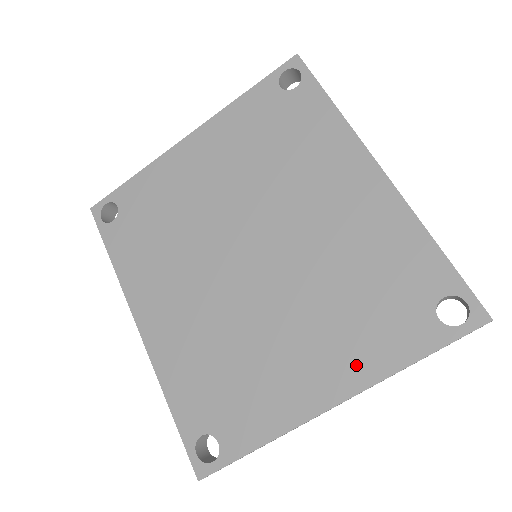
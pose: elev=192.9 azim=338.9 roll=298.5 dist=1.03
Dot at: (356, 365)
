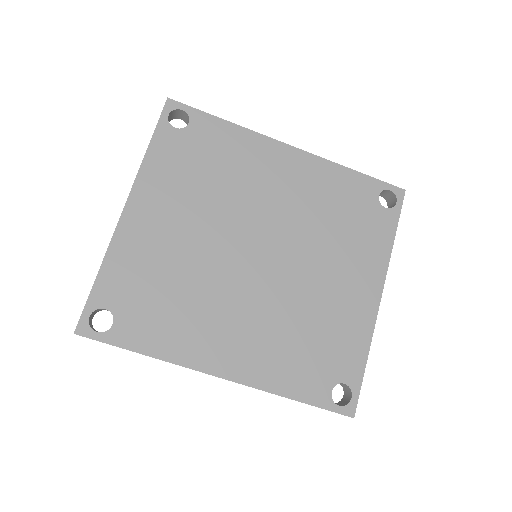
Dot at: (372, 265)
